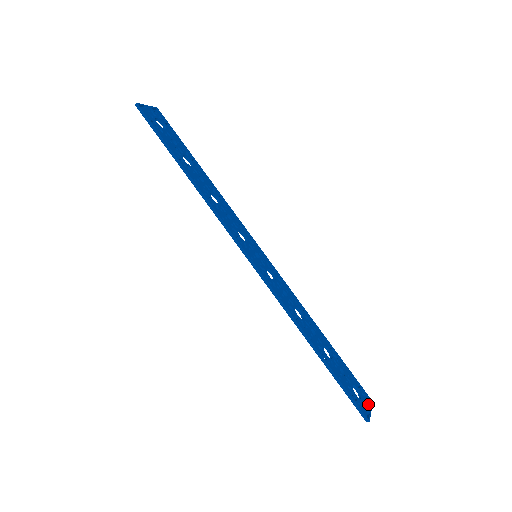
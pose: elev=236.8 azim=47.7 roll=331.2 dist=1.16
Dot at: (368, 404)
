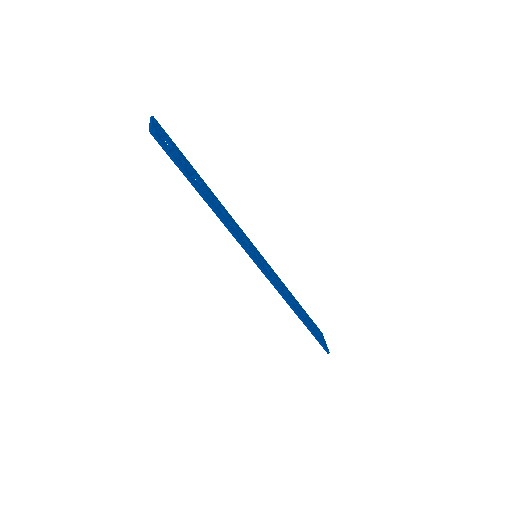
Dot at: (323, 338)
